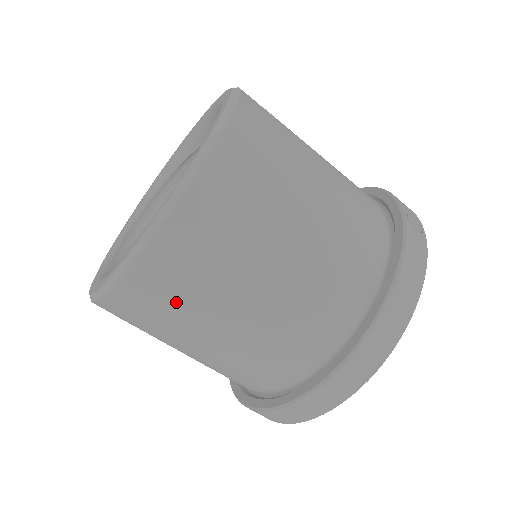
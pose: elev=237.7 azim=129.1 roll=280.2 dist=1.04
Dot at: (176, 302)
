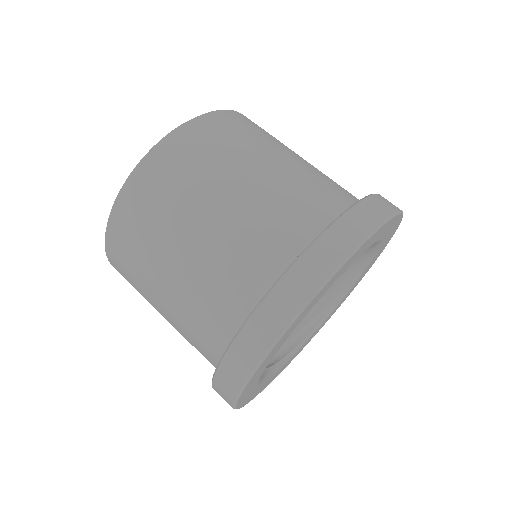
Dot at: (164, 200)
